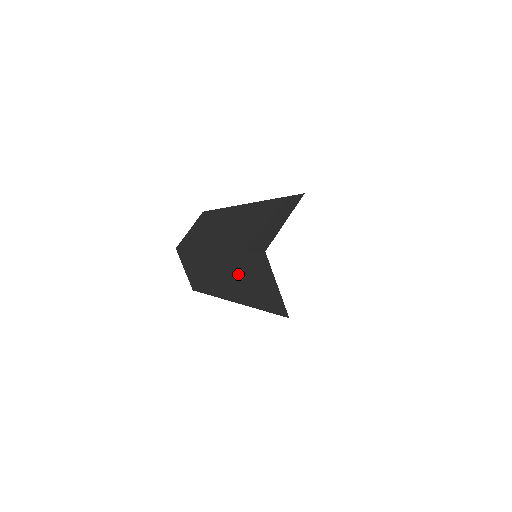
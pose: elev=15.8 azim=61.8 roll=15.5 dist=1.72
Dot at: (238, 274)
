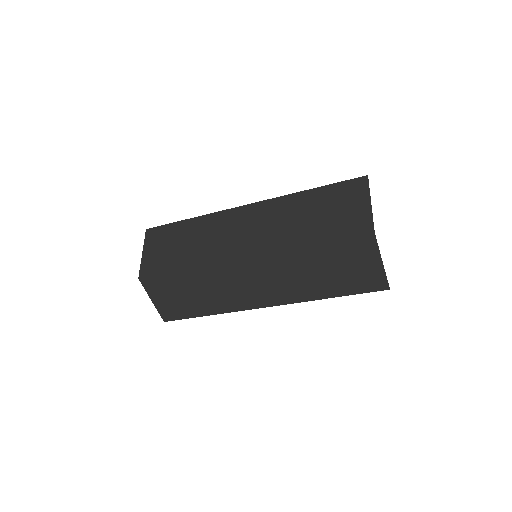
Dot at: (293, 215)
